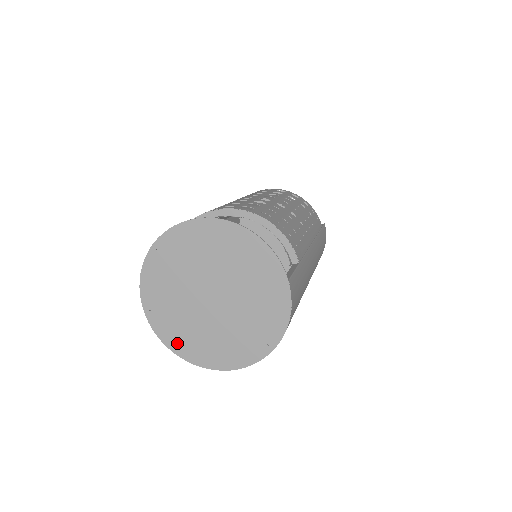
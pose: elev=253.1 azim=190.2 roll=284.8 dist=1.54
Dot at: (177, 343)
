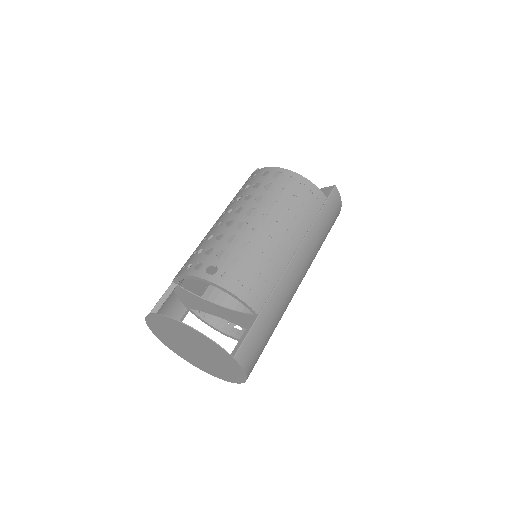
Dot at: (190, 361)
